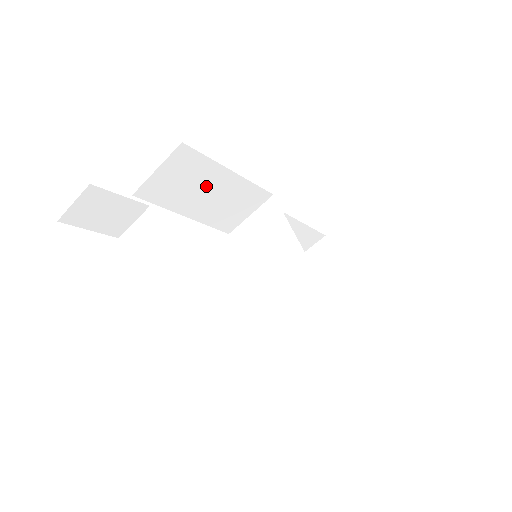
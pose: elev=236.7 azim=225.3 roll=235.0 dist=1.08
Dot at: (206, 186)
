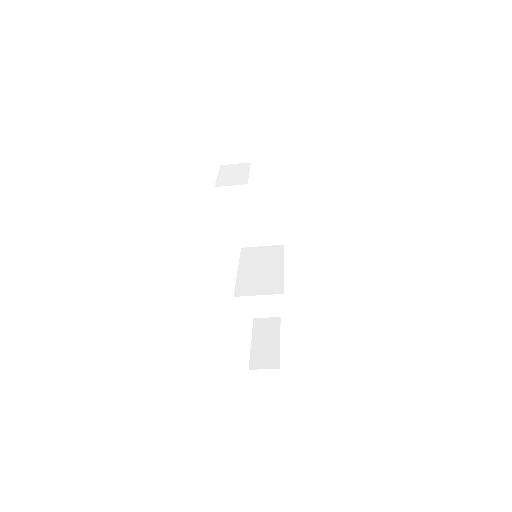
Dot at: (262, 202)
